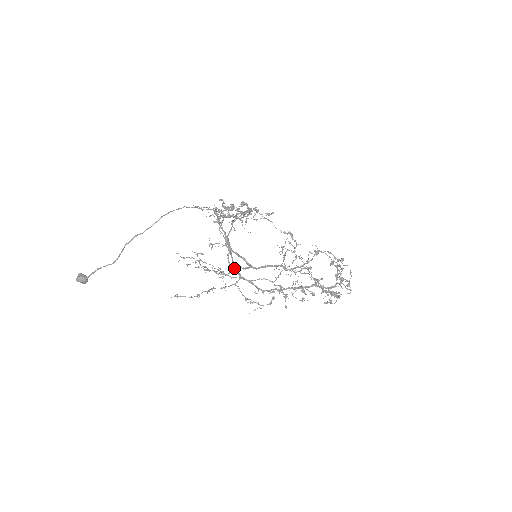
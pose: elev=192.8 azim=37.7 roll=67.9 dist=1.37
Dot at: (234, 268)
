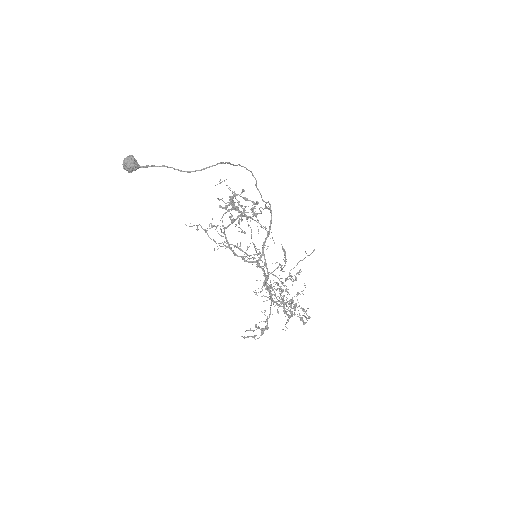
Dot at: occluded
